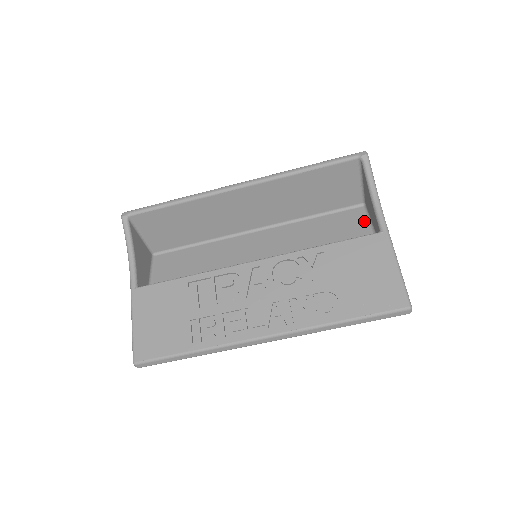
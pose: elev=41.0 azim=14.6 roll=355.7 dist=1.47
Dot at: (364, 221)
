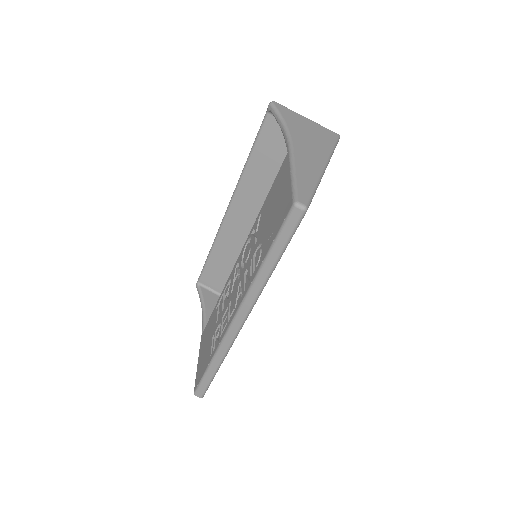
Dot at: occluded
